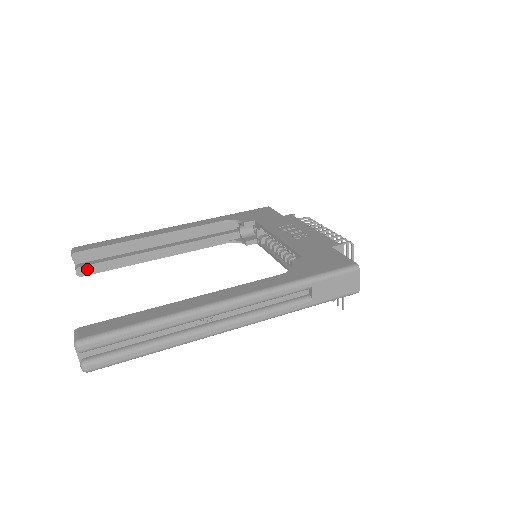
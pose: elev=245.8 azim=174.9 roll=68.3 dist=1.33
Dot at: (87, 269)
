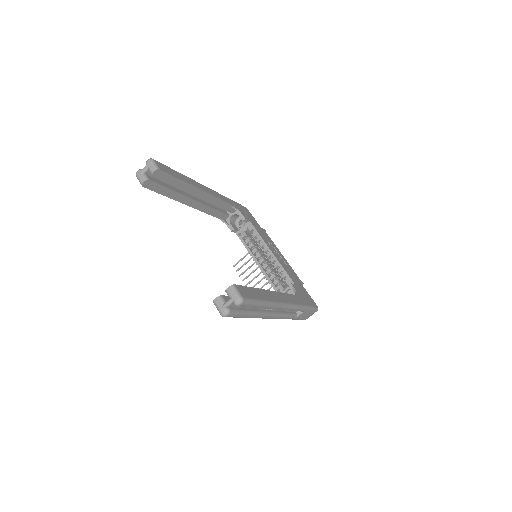
Dot at: (151, 184)
